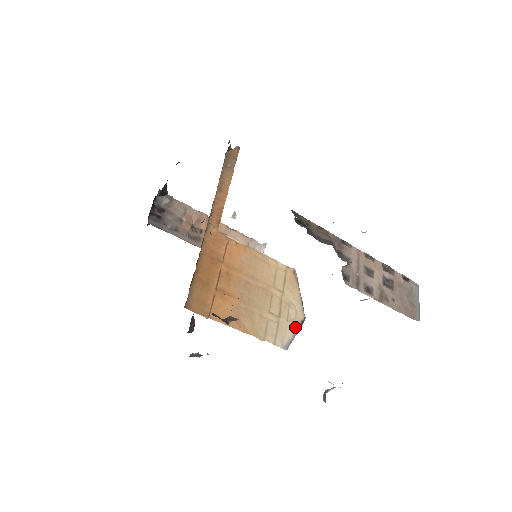
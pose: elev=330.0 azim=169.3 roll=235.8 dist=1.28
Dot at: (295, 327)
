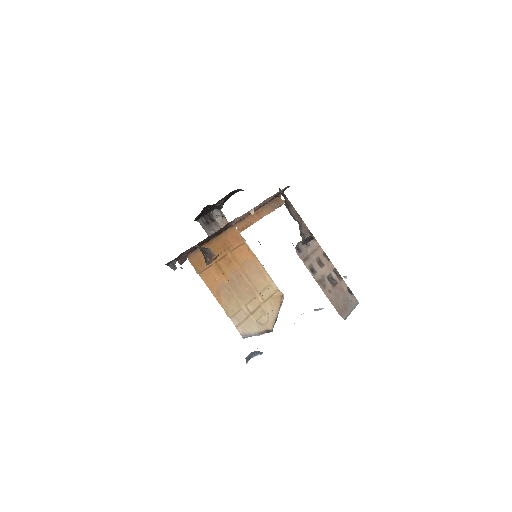
Dot at: (260, 329)
